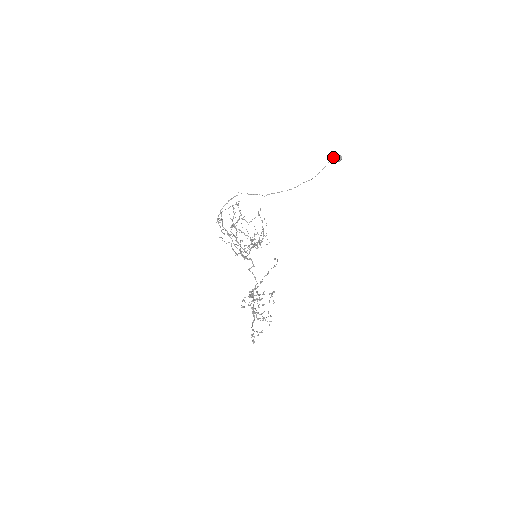
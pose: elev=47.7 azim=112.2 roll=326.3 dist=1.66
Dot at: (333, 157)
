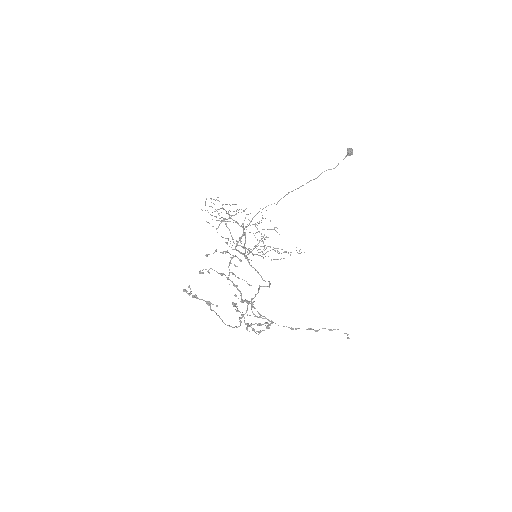
Dot at: (346, 155)
